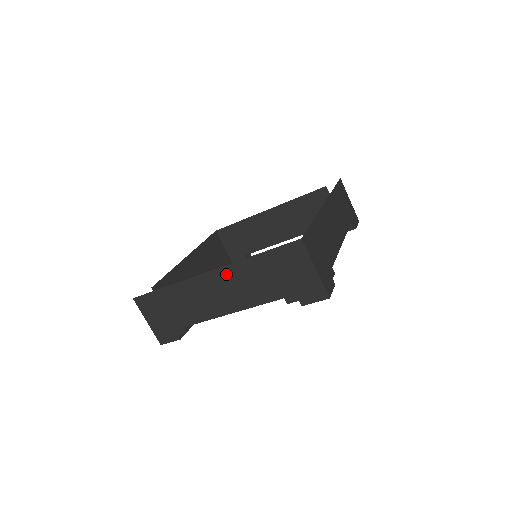
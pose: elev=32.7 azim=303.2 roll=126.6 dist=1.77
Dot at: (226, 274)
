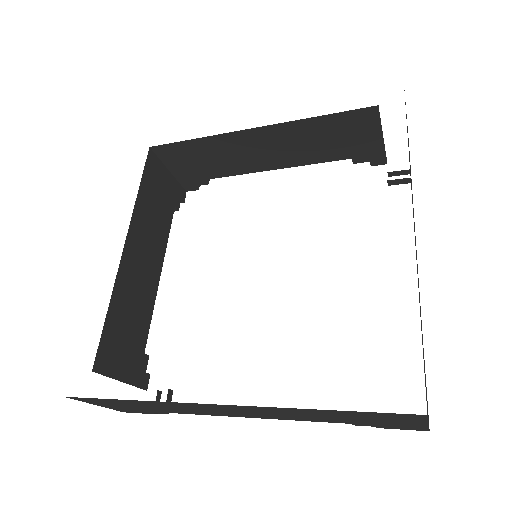
Dot at: (254, 409)
